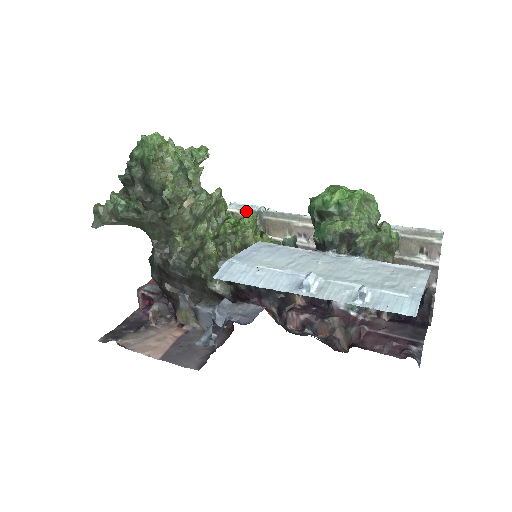
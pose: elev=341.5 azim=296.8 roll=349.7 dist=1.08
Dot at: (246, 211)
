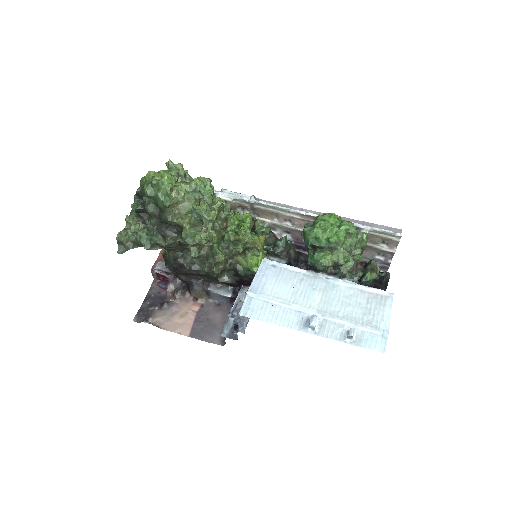
Dot at: (238, 199)
